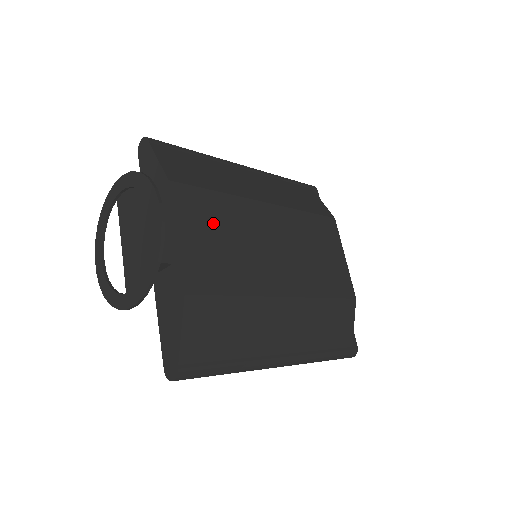
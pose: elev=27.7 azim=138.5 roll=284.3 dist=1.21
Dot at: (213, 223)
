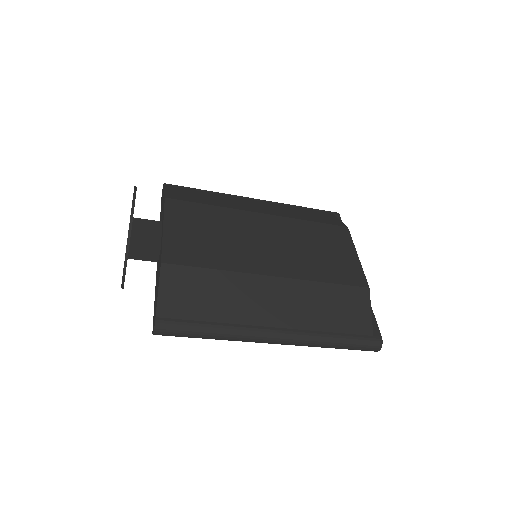
Dot at: (201, 223)
